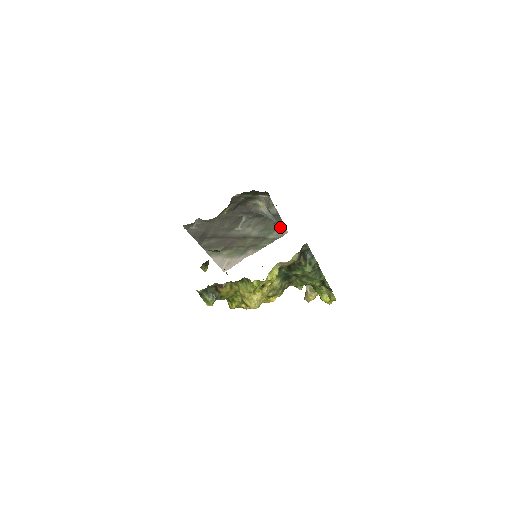
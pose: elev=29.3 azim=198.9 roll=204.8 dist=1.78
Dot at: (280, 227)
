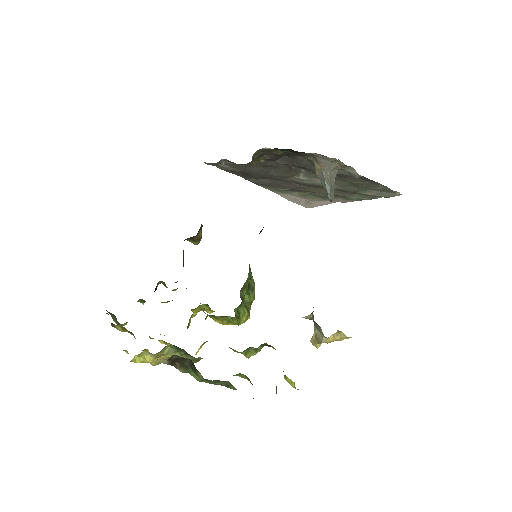
Dot at: (381, 188)
